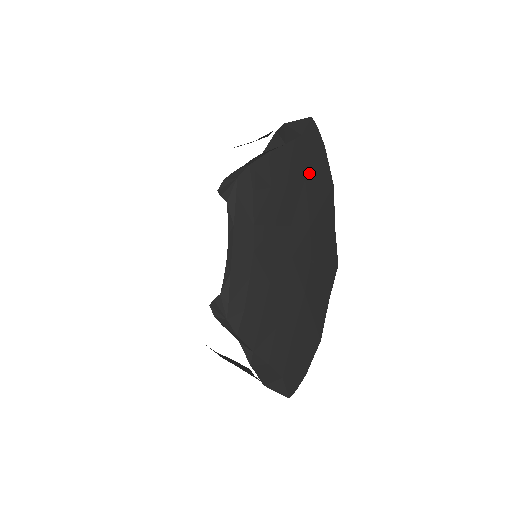
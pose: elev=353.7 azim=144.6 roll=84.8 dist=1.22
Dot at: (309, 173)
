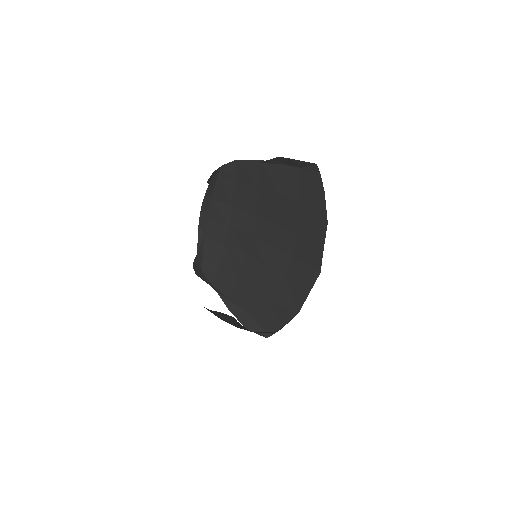
Dot at: (304, 200)
